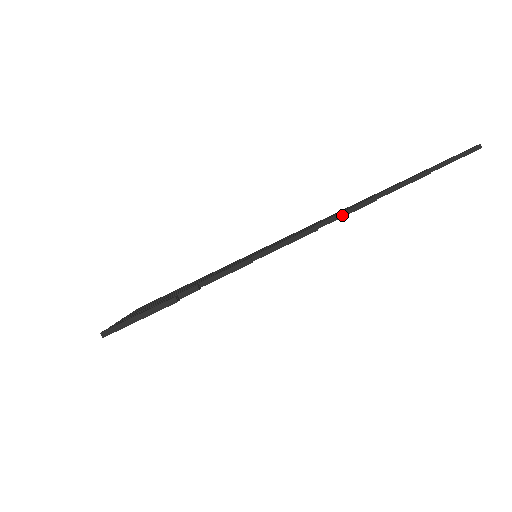
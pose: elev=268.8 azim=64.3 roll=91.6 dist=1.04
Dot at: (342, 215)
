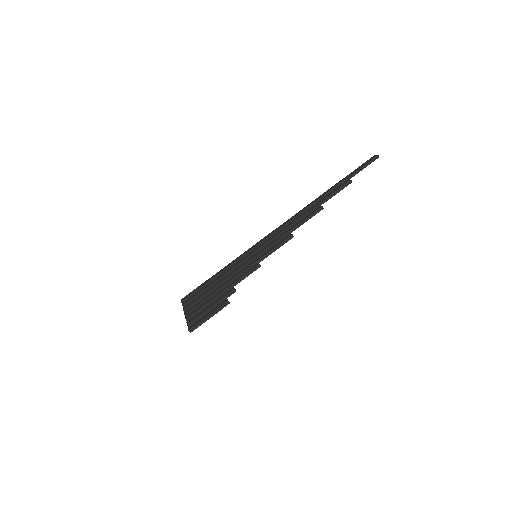
Dot at: (305, 221)
